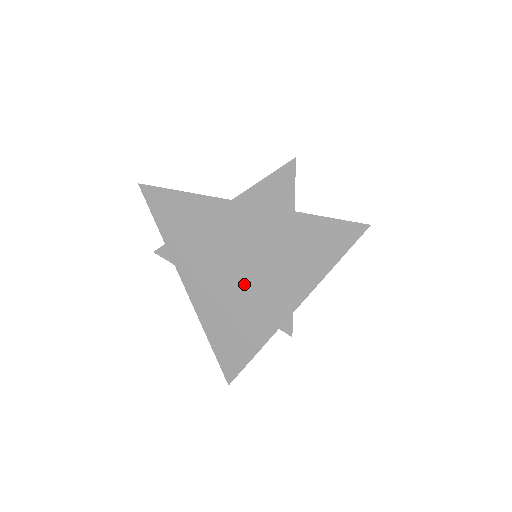
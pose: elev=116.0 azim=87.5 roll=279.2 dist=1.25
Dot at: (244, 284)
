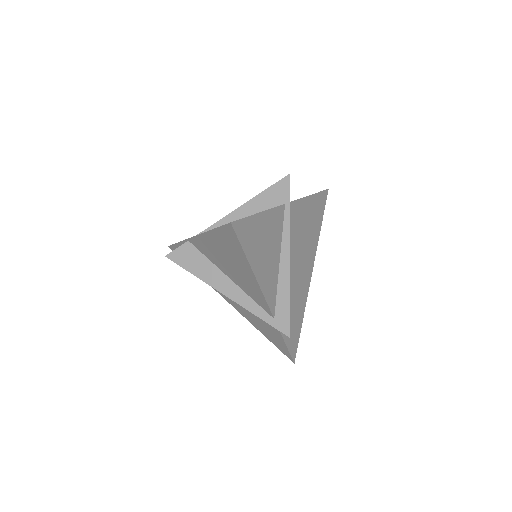
Dot at: occluded
